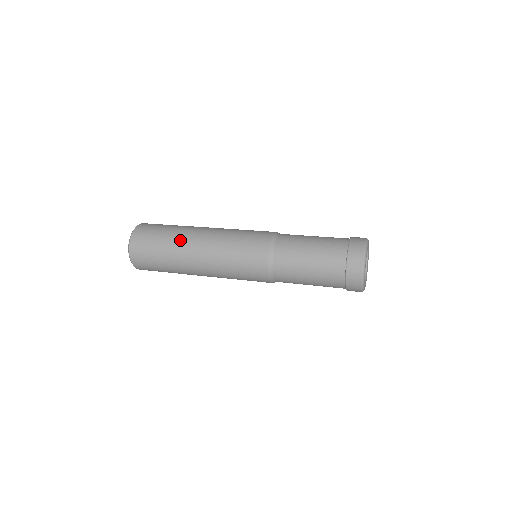
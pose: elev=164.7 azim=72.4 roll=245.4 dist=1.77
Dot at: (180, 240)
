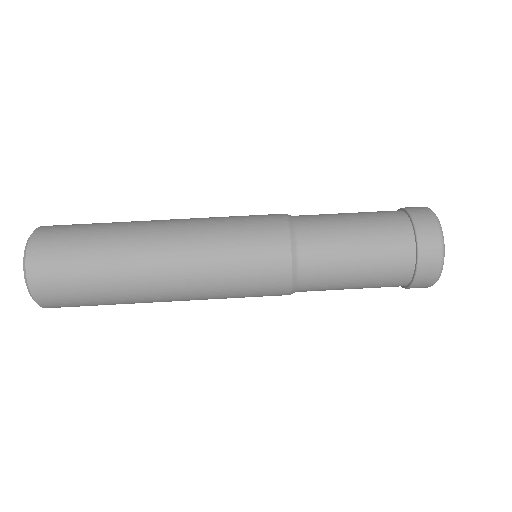
Dot at: (134, 299)
